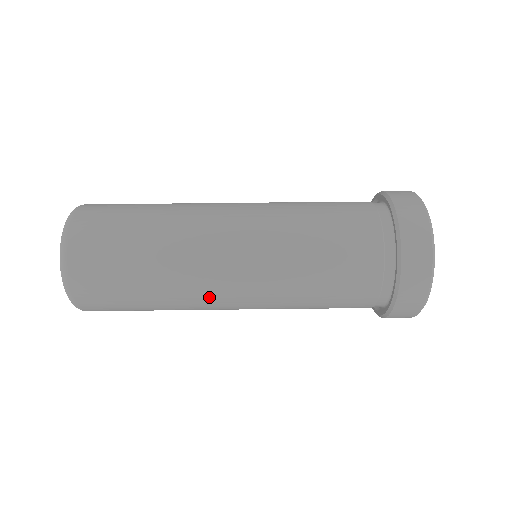
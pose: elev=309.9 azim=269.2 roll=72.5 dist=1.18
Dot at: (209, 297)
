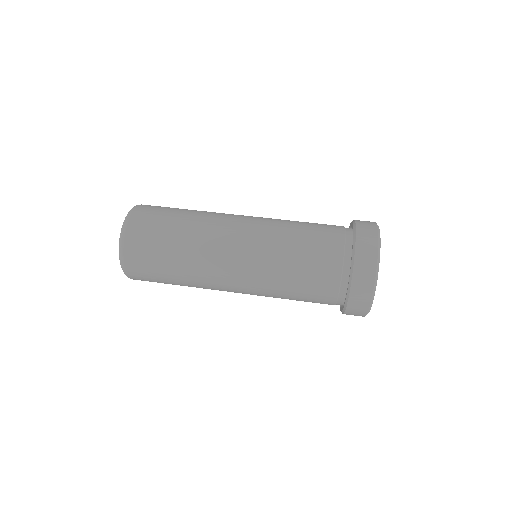
Dot at: (216, 276)
